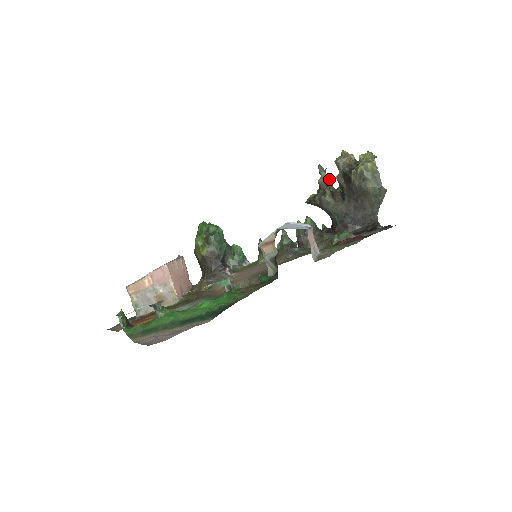
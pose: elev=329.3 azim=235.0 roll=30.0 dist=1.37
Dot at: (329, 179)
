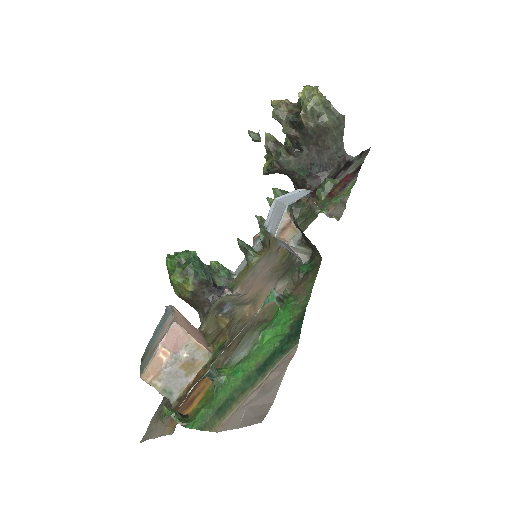
Dot at: (274, 138)
